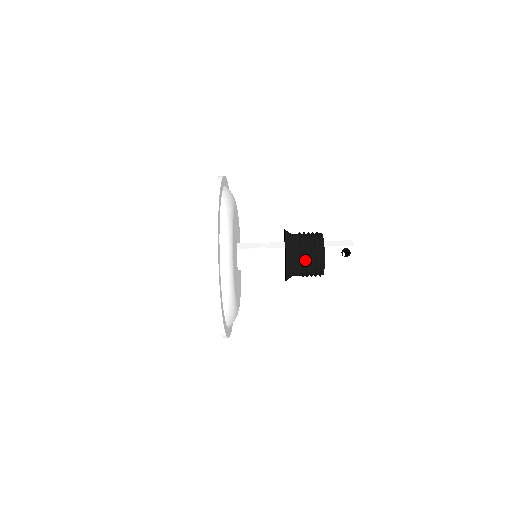
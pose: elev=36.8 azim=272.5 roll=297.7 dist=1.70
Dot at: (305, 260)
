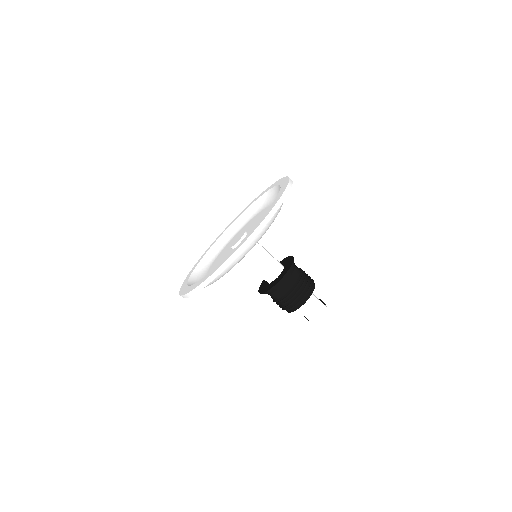
Dot at: (302, 274)
